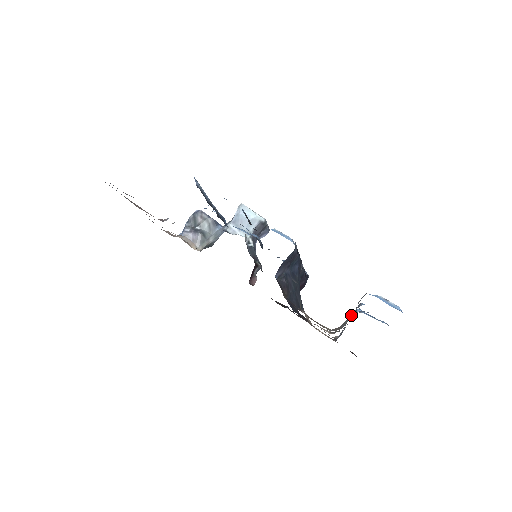
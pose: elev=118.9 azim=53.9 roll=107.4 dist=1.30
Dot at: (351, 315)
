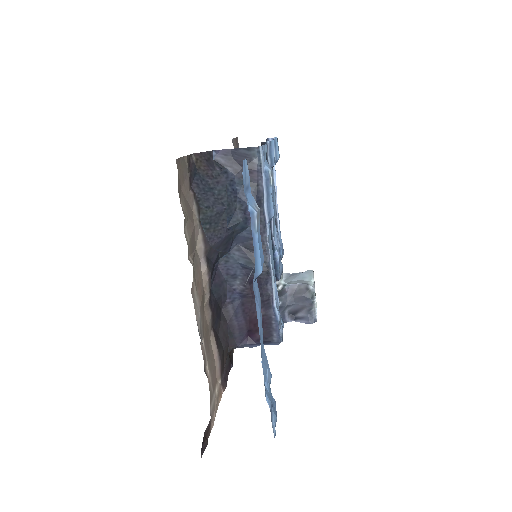
Dot at: occluded
